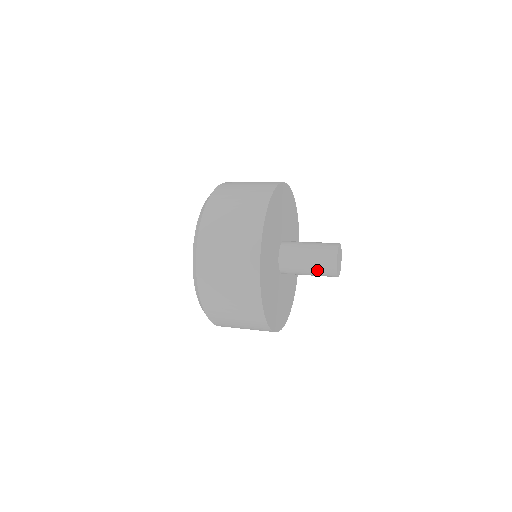
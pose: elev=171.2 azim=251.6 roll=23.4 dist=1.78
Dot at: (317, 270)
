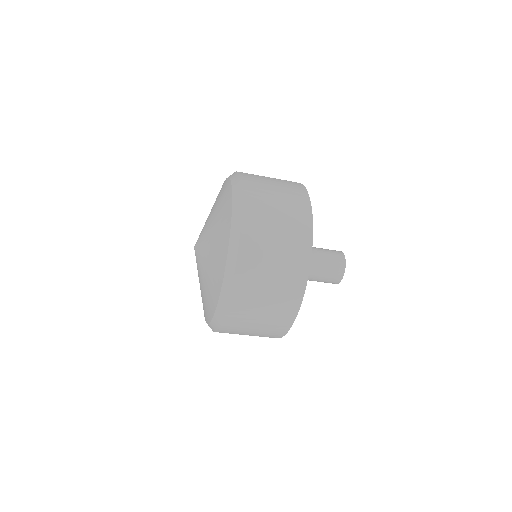
Dot at: (324, 276)
